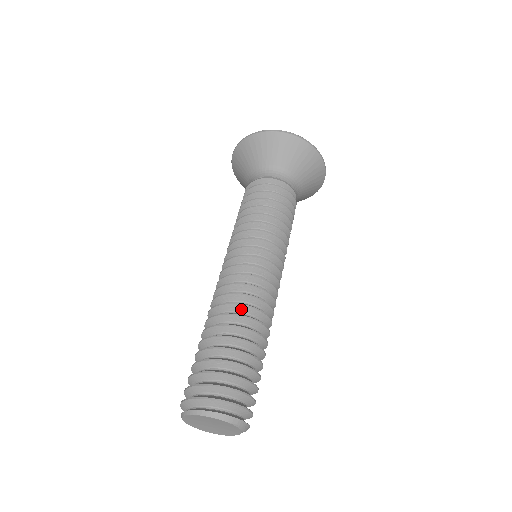
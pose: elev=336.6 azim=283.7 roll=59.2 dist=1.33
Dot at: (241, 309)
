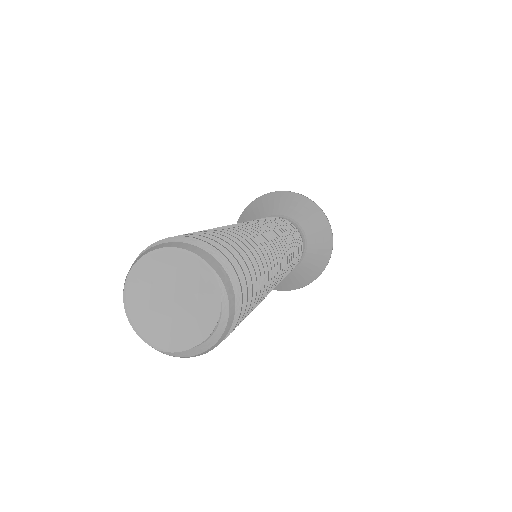
Dot at: occluded
